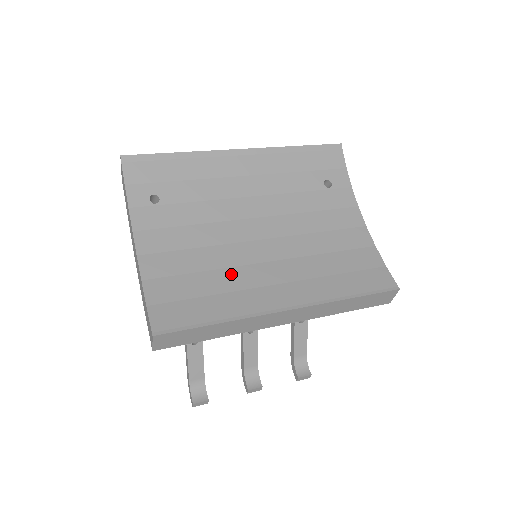
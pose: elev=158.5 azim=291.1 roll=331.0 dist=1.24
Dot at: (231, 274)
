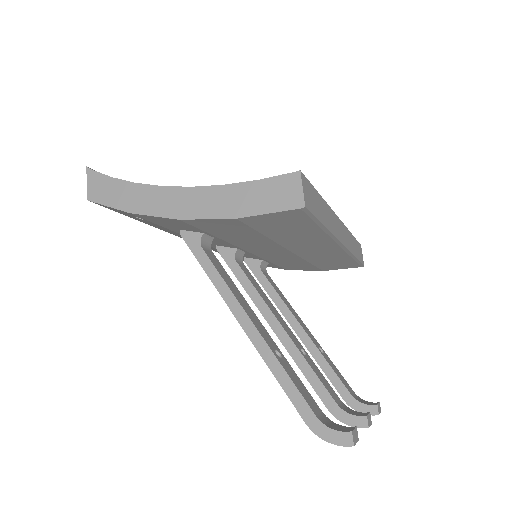
Dot at: occluded
